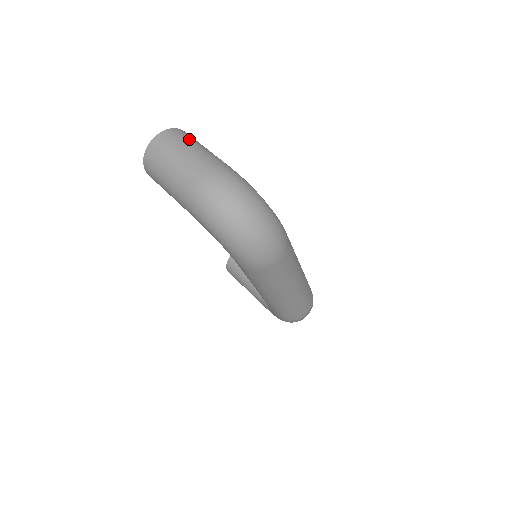
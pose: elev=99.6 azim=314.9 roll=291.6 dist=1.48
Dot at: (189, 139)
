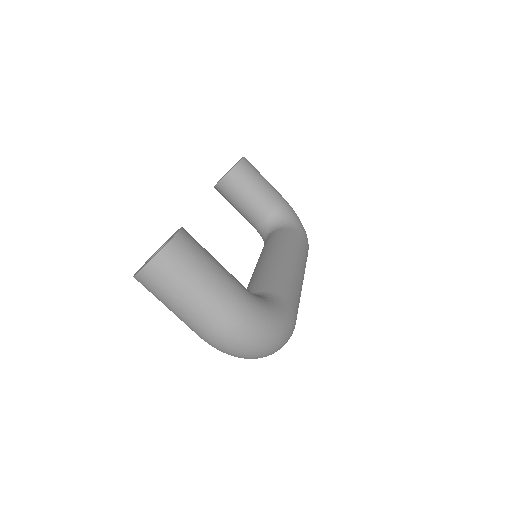
Dot at: (186, 267)
